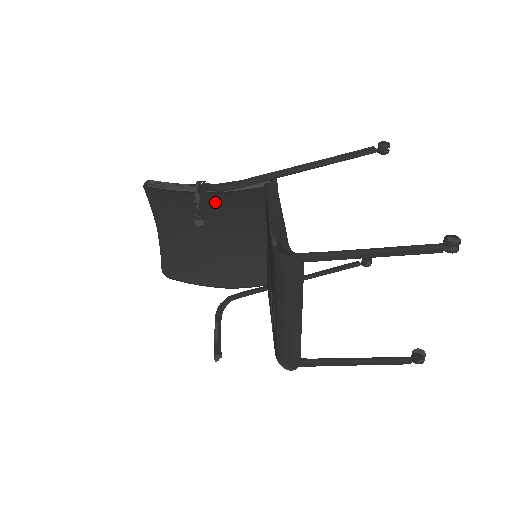
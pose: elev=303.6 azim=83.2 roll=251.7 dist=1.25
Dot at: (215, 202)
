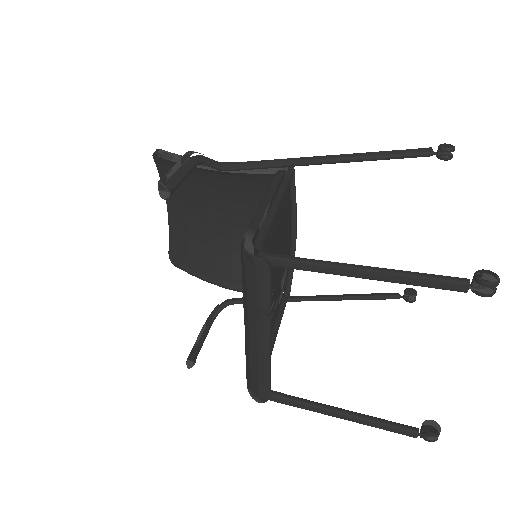
Dot at: (222, 184)
